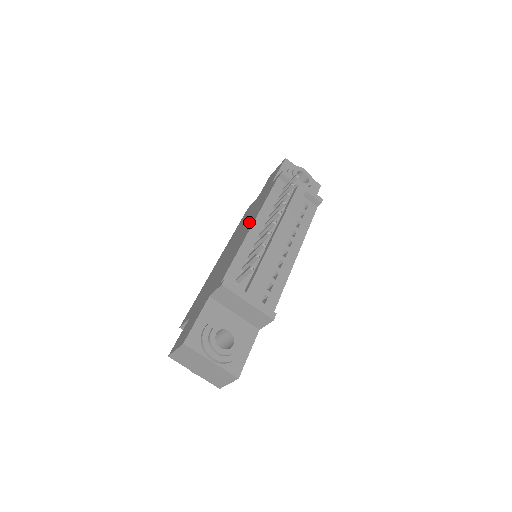
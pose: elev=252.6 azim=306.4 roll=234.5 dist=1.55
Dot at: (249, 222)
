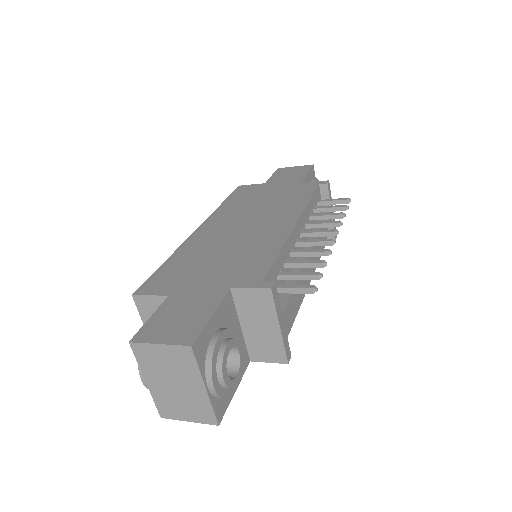
Dot at: (277, 214)
